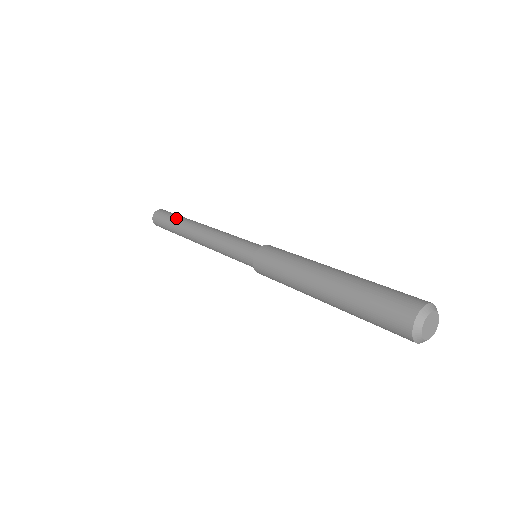
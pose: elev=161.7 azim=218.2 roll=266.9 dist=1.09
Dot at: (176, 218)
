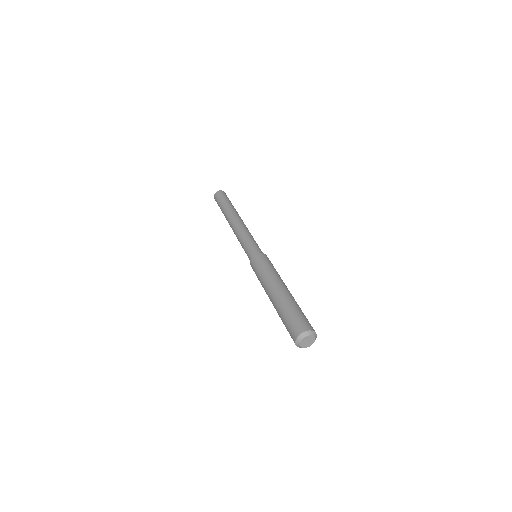
Dot at: (223, 206)
